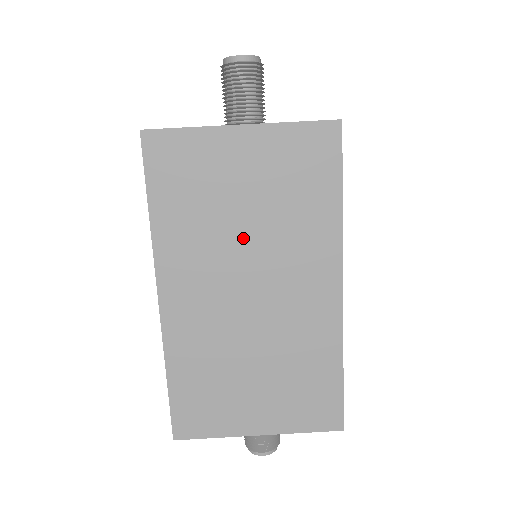
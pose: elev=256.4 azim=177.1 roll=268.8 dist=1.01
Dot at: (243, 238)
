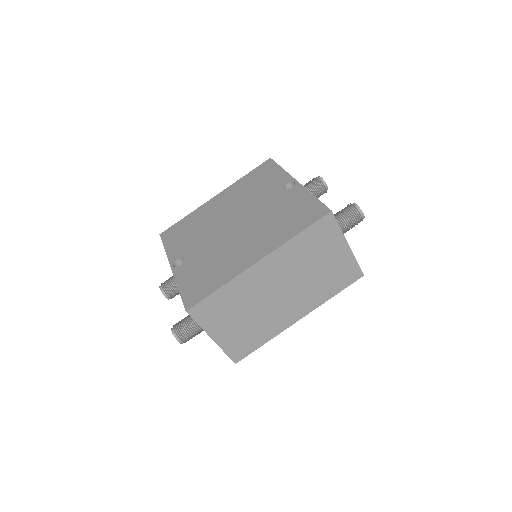
Dot at: (304, 274)
